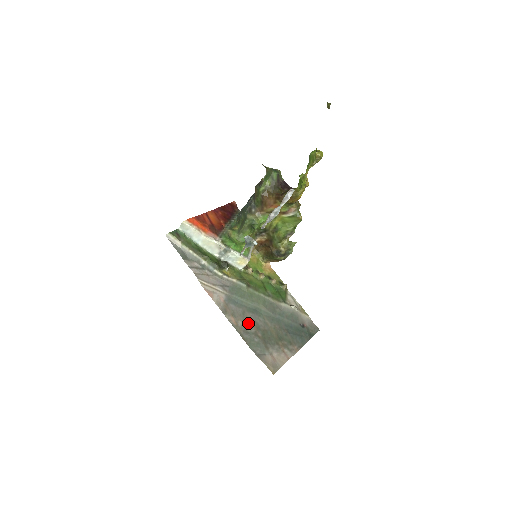
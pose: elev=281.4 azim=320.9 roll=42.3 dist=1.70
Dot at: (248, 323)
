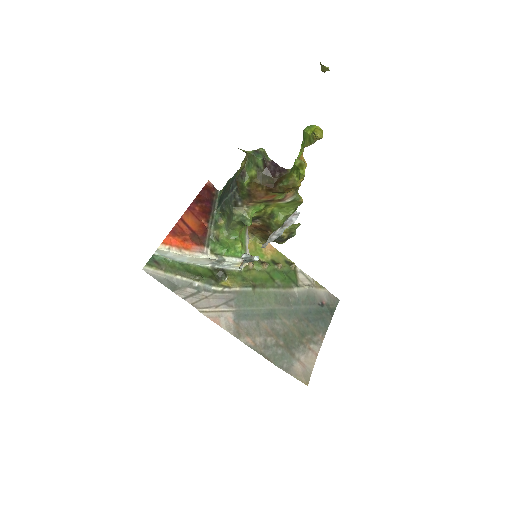
Dot at: (266, 335)
